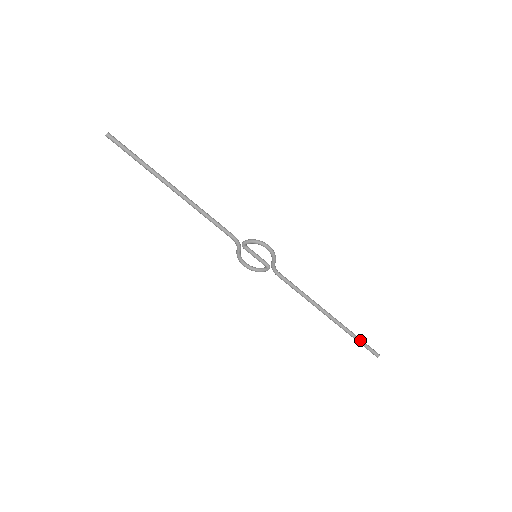
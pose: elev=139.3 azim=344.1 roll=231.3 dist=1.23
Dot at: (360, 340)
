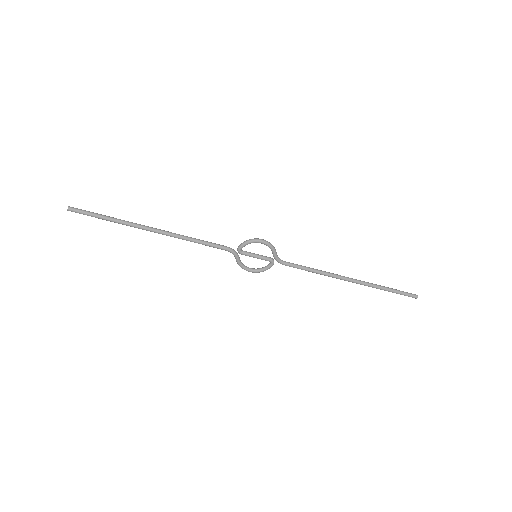
Dot at: (392, 289)
